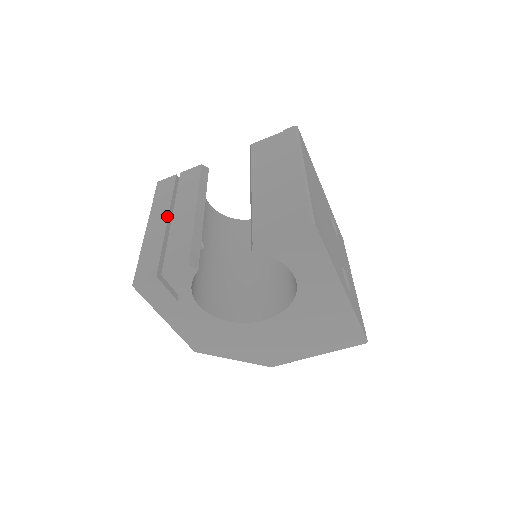
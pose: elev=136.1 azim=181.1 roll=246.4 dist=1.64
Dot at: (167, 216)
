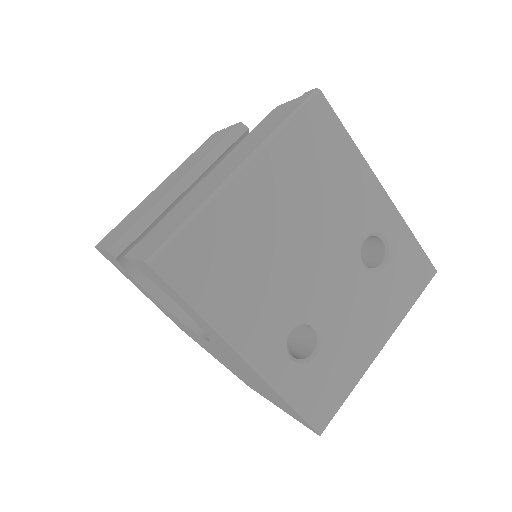
Dot at: (169, 181)
